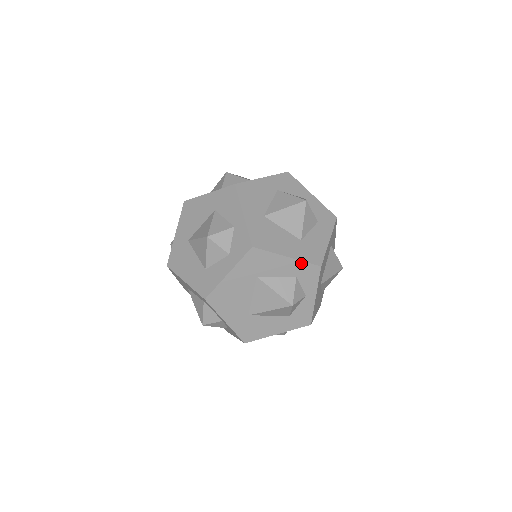
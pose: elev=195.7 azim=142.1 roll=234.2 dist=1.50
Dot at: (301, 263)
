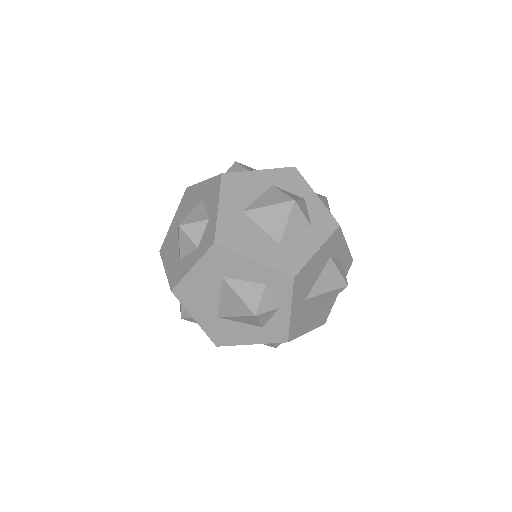
Dot at: (270, 270)
